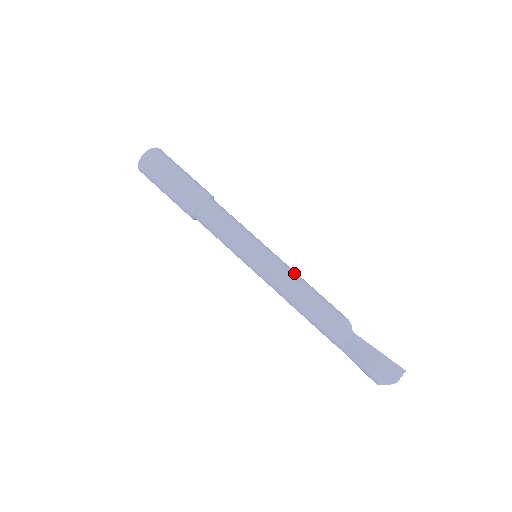
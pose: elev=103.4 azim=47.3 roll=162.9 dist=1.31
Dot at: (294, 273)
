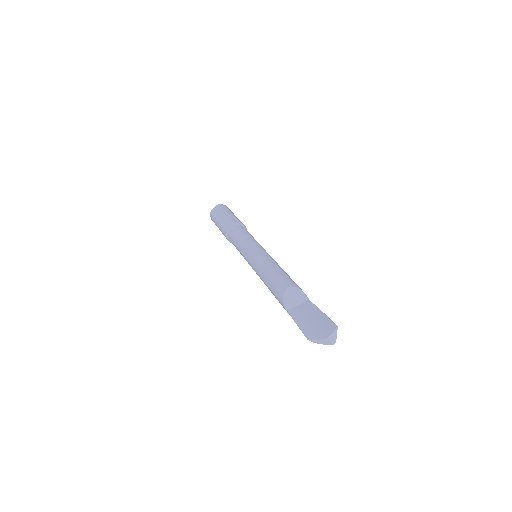
Dot at: (266, 260)
